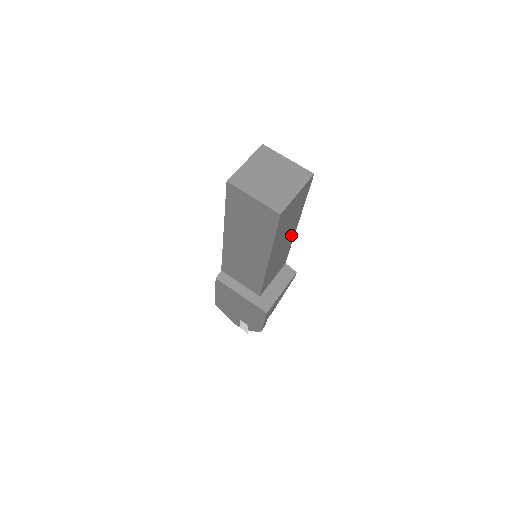
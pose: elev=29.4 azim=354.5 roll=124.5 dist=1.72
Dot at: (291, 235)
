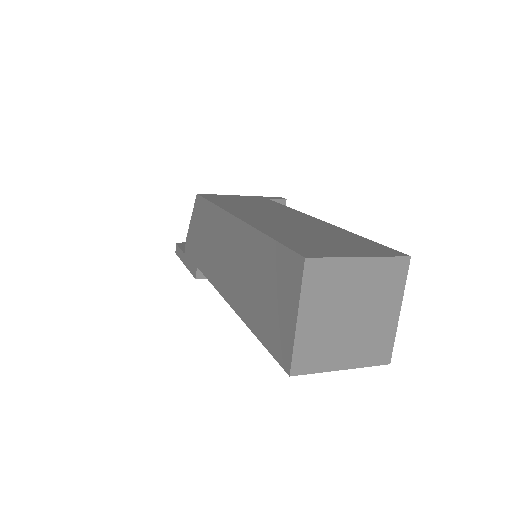
Dot at: occluded
